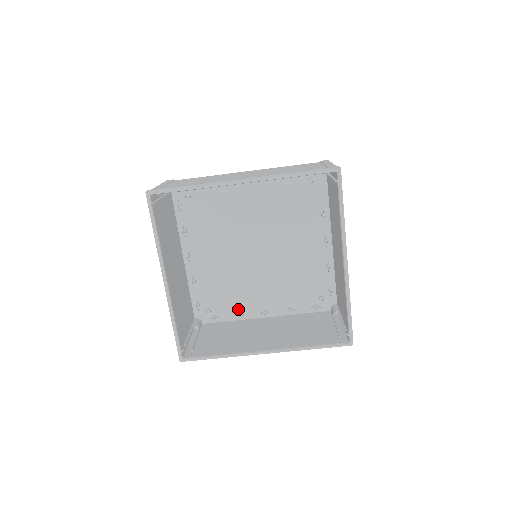
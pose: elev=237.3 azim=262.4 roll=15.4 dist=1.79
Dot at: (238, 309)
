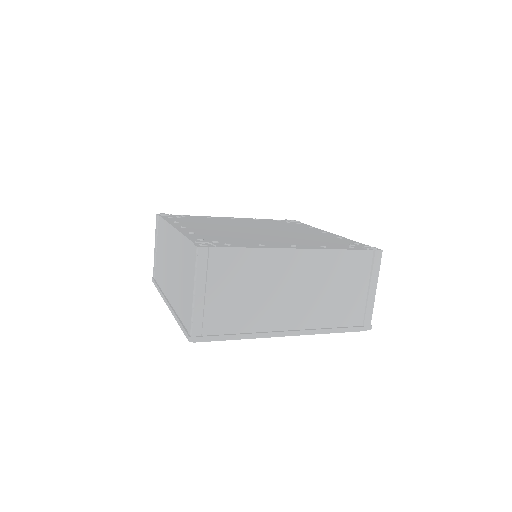
Dot at: occluded
